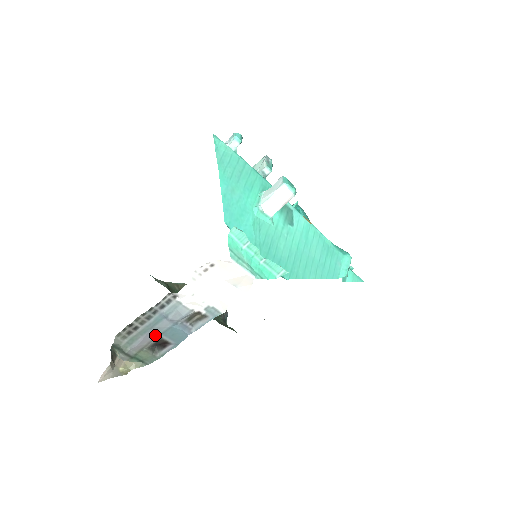
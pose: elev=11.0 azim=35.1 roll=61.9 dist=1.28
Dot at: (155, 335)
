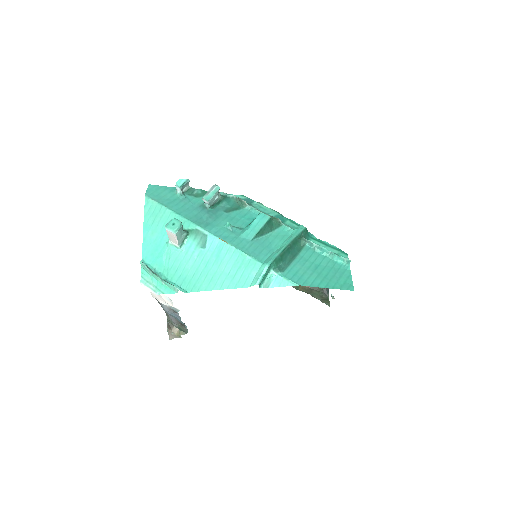
Dot at: (174, 318)
